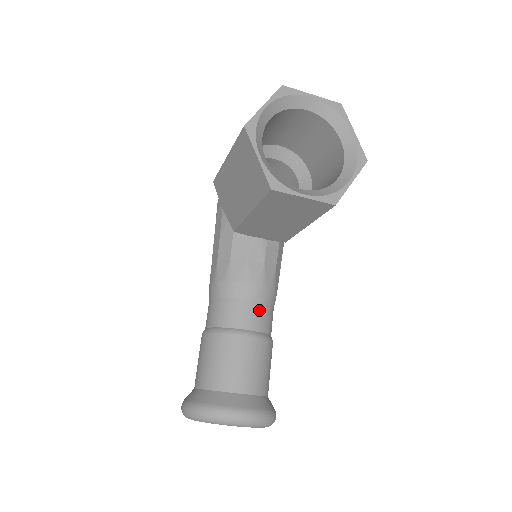
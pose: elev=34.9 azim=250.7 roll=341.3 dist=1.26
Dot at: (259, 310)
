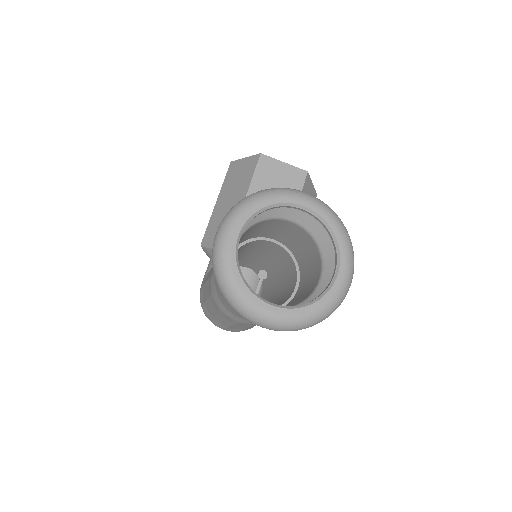
Dot at: occluded
